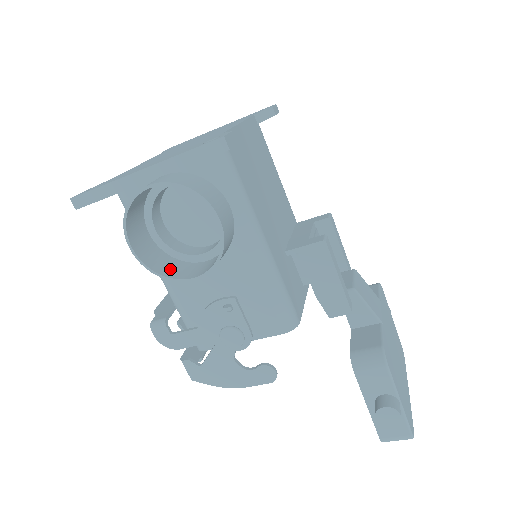
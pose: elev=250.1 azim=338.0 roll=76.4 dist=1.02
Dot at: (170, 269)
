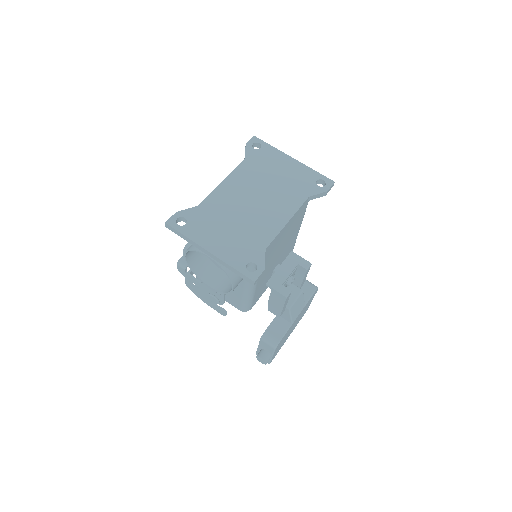
Dot at: (200, 267)
